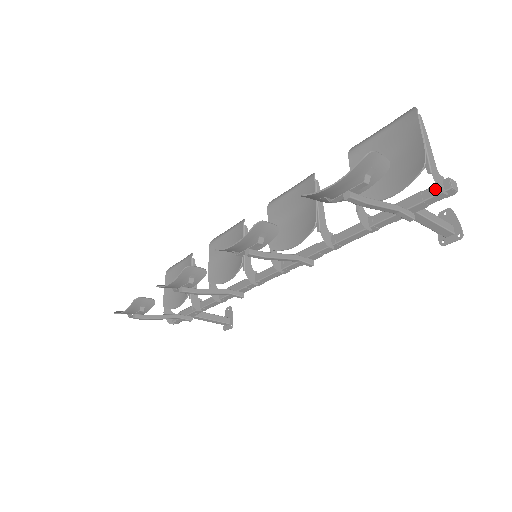
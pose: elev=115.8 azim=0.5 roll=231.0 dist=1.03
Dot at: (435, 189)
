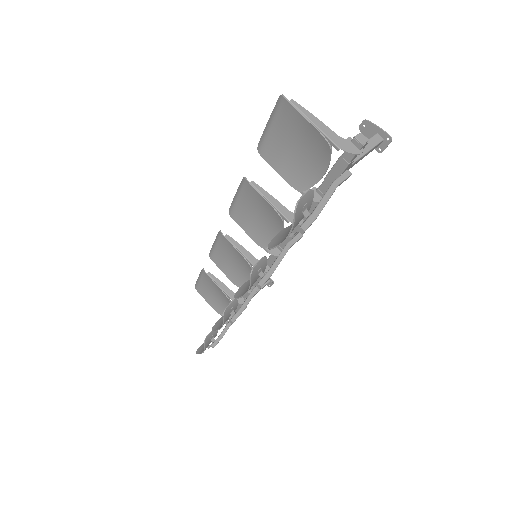
Dot at: occluded
